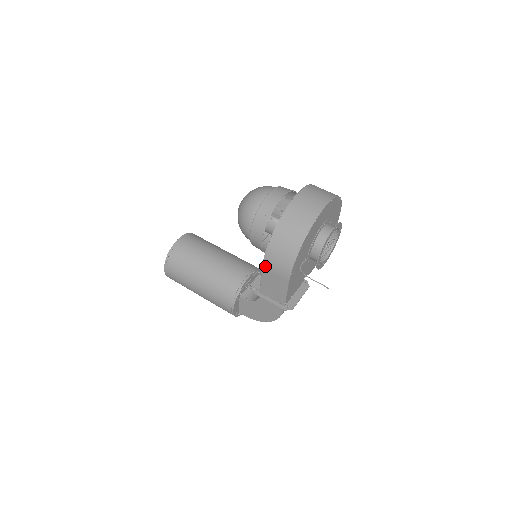
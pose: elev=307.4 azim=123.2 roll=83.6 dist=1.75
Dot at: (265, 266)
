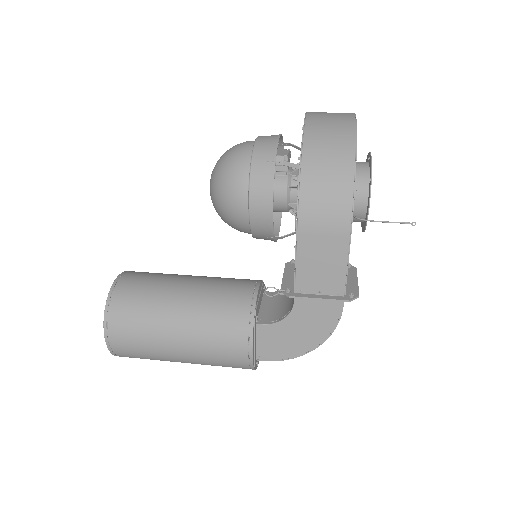
Dot at: (302, 227)
